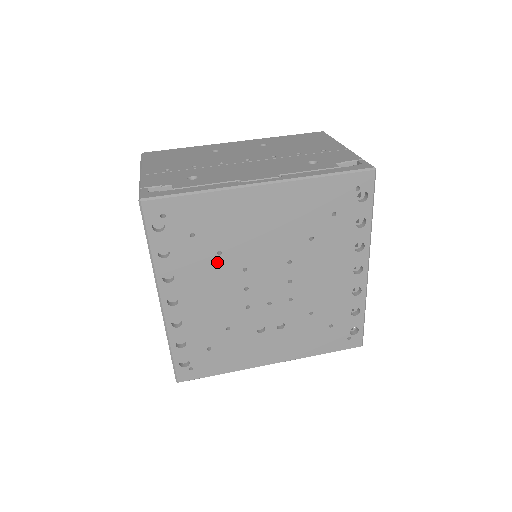
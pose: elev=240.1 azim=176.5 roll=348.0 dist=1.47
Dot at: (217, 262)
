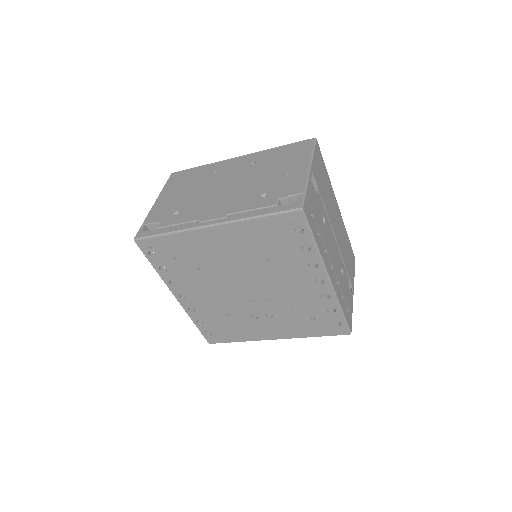
Dot at: (201, 275)
